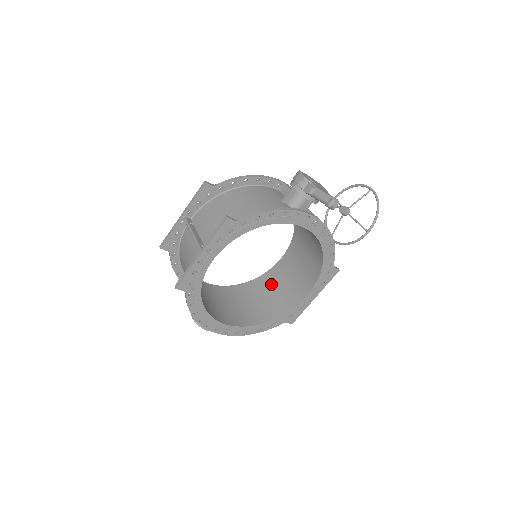
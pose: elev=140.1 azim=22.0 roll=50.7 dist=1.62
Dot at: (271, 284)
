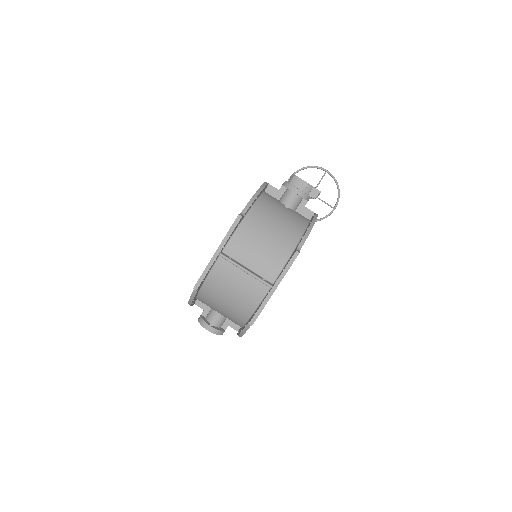
Dot at: occluded
